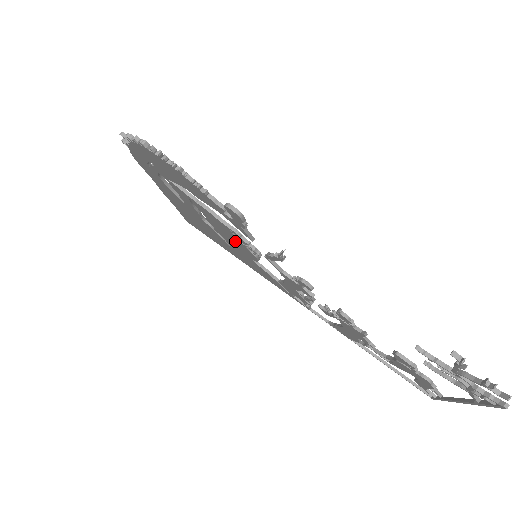
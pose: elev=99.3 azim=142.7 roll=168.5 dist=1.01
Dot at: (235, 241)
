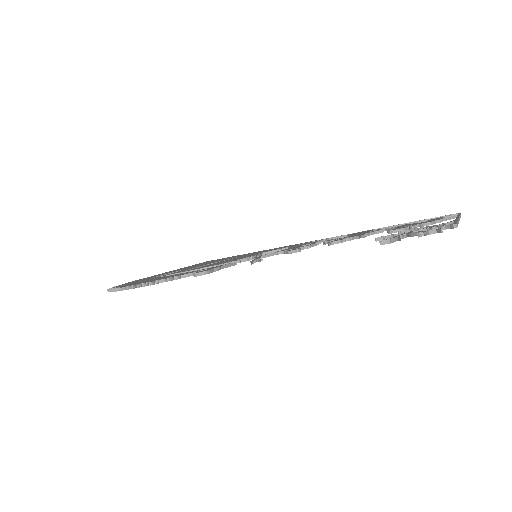
Dot at: occluded
